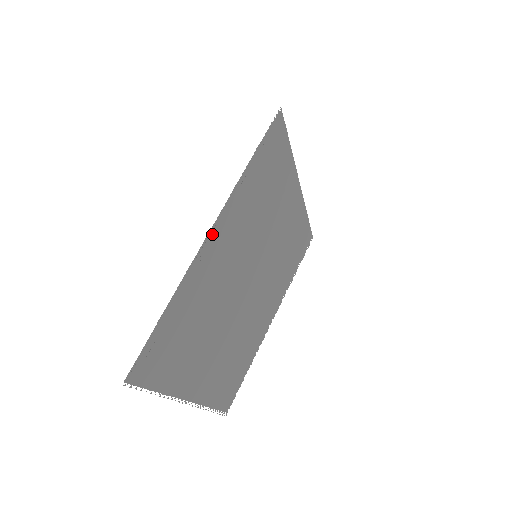
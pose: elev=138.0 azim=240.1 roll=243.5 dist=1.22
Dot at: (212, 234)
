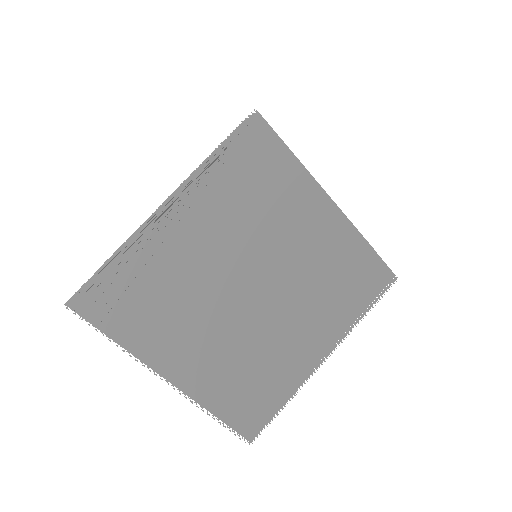
Dot at: (168, 208)
